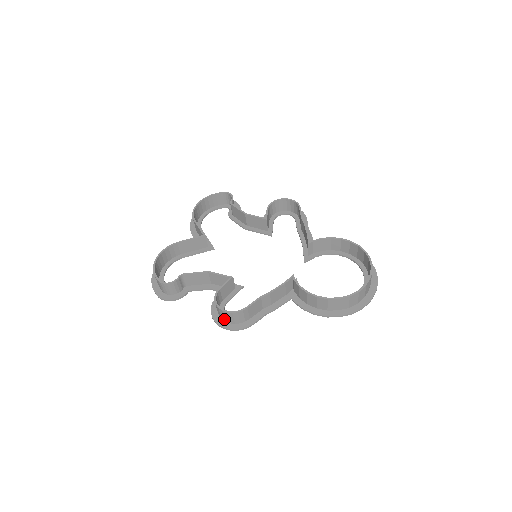
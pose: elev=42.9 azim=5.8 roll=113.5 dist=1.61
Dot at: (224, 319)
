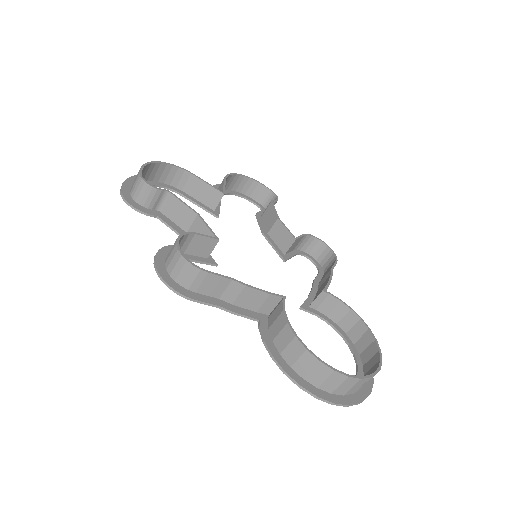
Dot at: (168, 264)
